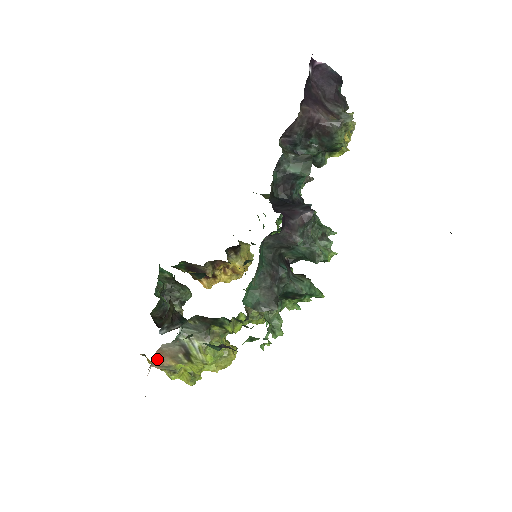
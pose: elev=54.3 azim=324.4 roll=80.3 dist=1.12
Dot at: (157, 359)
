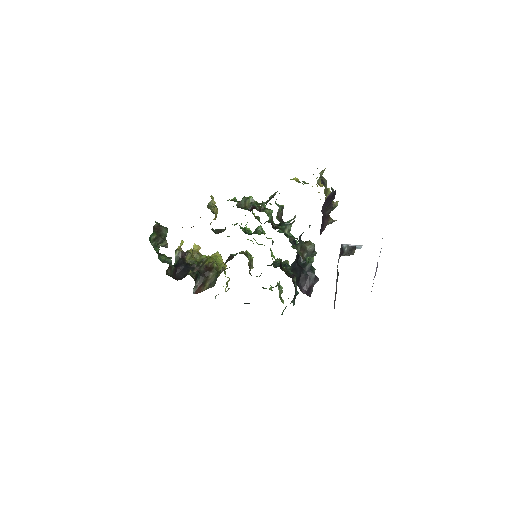
Dot at: occluded
